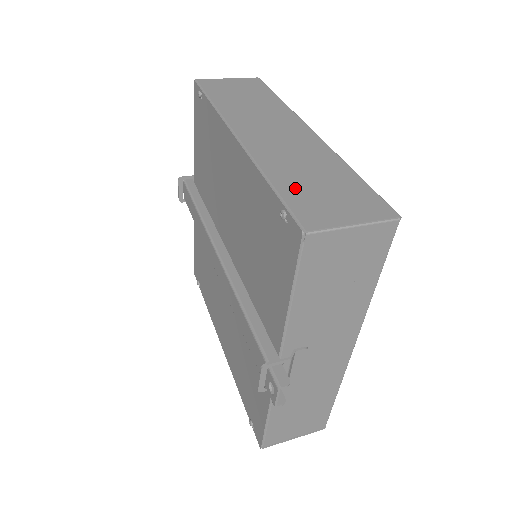
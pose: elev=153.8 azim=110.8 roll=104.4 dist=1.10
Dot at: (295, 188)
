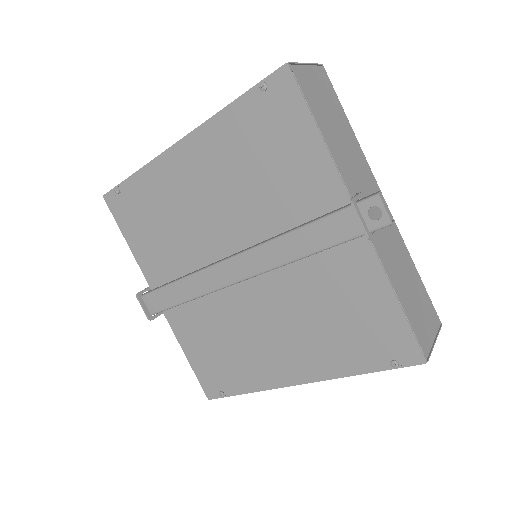
Dot at: occluded
